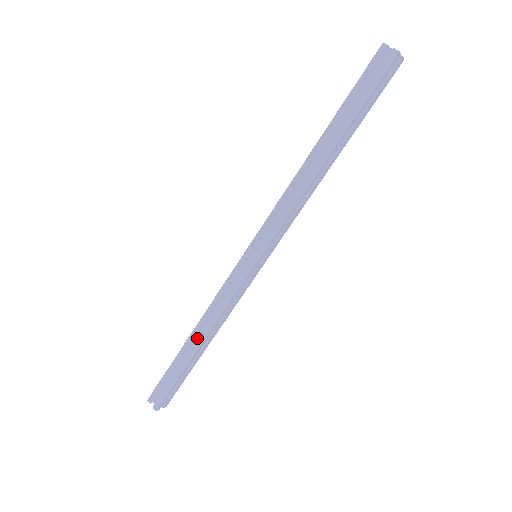
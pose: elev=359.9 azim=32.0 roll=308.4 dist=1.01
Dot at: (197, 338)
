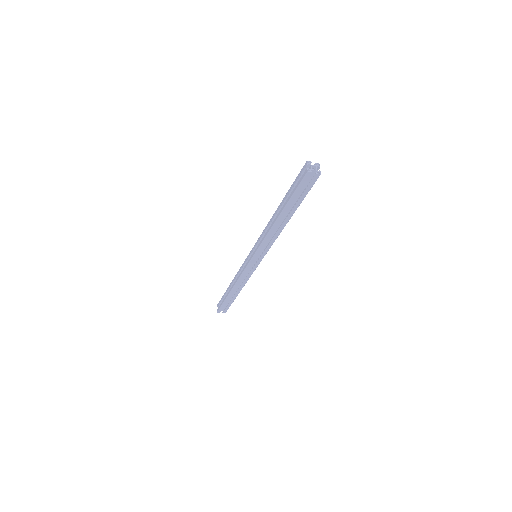
Dot at: occluded
